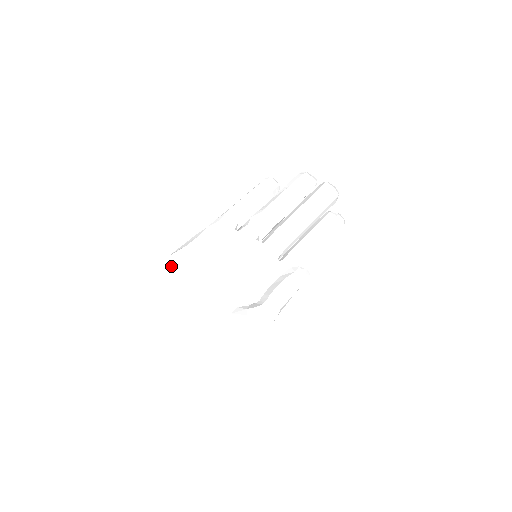
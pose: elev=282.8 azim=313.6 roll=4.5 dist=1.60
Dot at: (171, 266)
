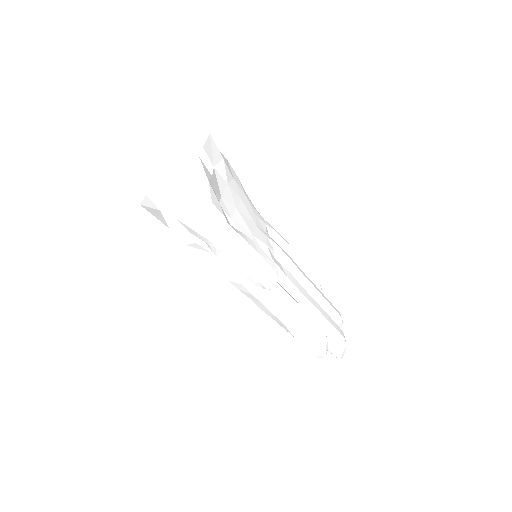
Dot at: (231, 169)
